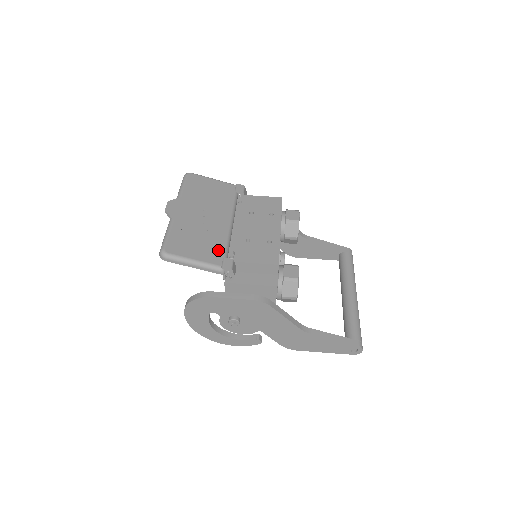
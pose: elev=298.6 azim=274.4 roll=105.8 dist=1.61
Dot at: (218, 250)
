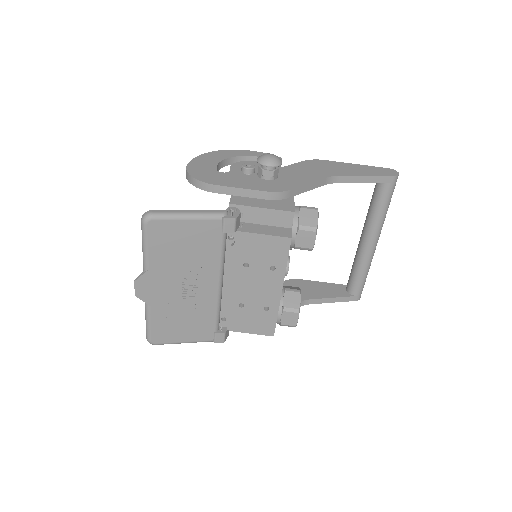
Dot at: (208, 325)
